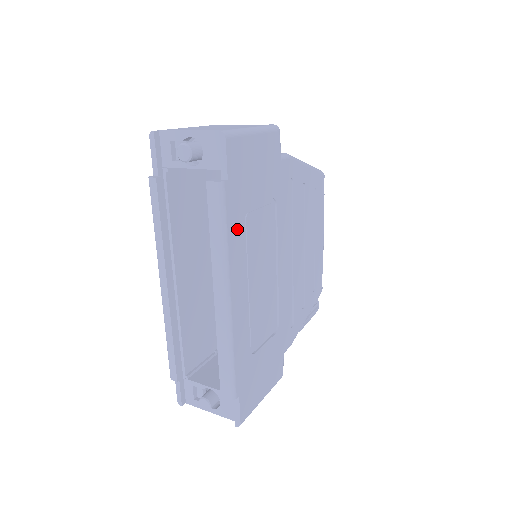
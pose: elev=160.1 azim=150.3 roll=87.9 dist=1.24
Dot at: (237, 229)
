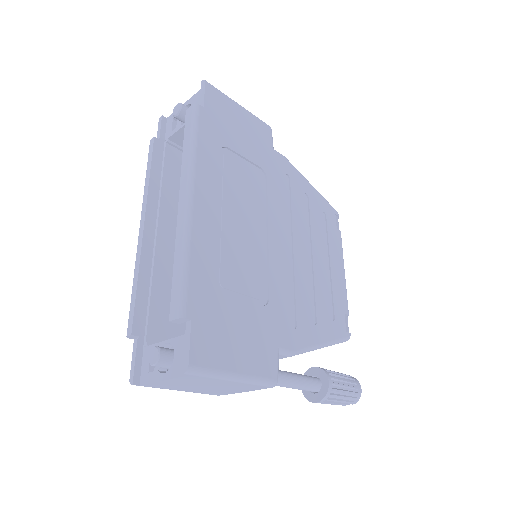
Dot at: (211, 150)
